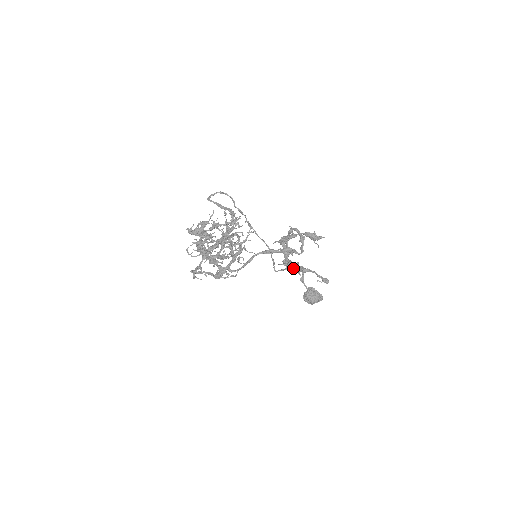
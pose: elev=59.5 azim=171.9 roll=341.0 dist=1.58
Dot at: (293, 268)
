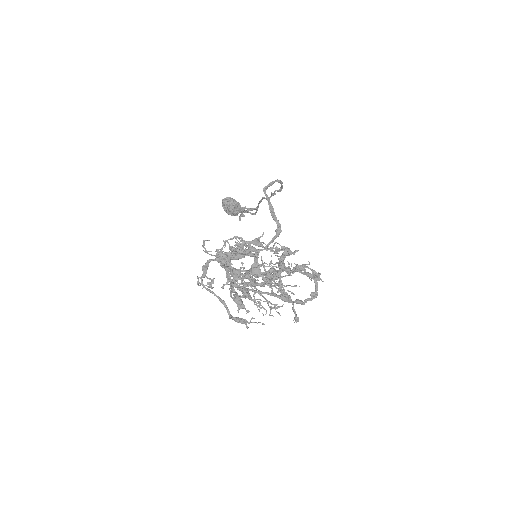
Dot at: occluded
